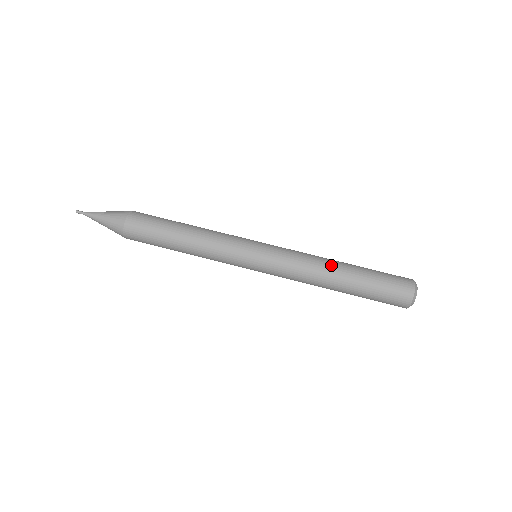
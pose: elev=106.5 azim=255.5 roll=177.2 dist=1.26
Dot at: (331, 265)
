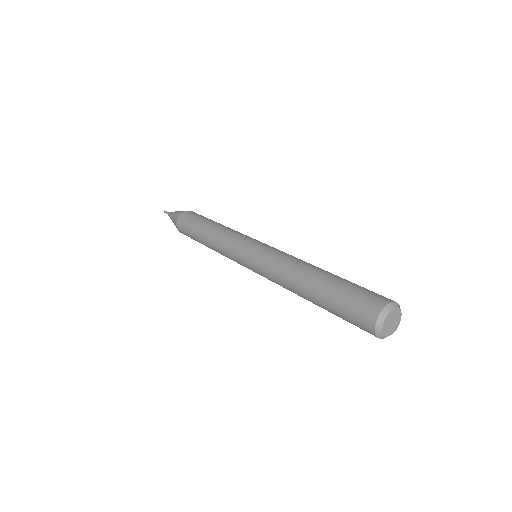
Dot at: occluded
